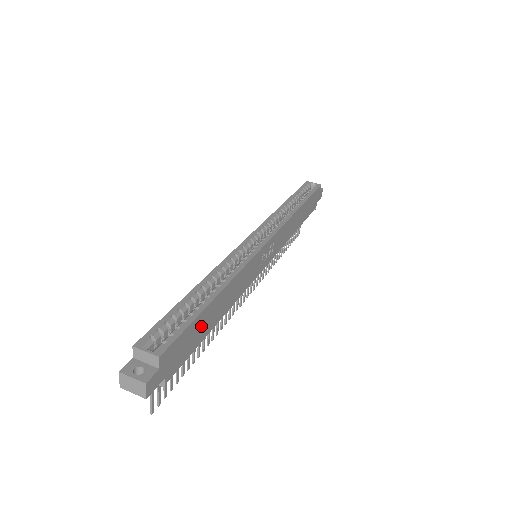
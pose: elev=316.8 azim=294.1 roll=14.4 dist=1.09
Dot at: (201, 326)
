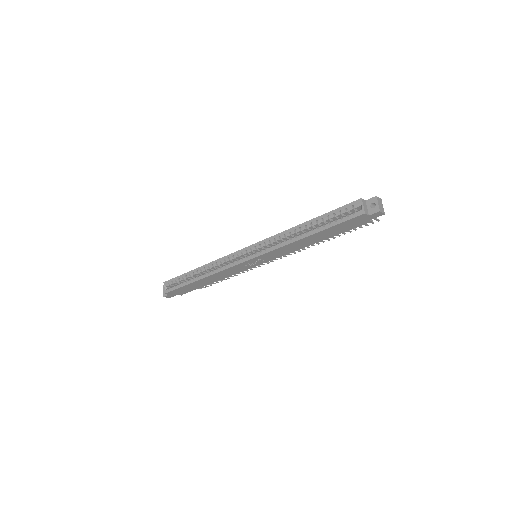
Dot at: (192, 286)
